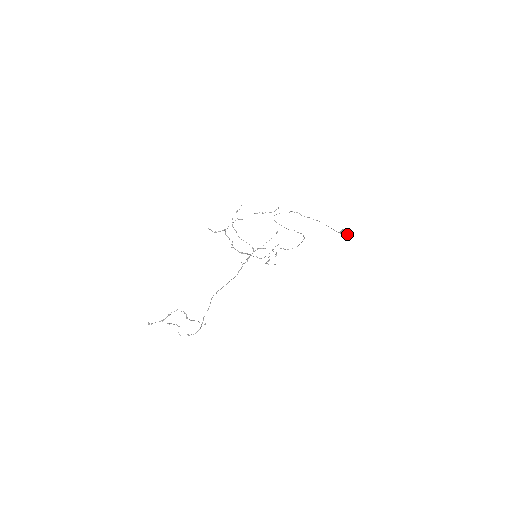
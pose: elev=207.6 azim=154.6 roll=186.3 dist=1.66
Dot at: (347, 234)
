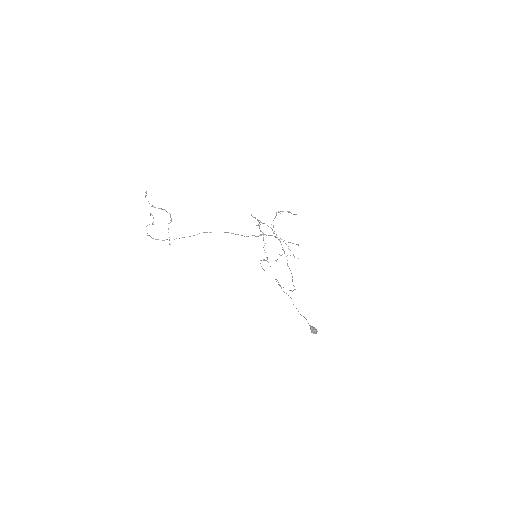
Dot at: (315, 332)
